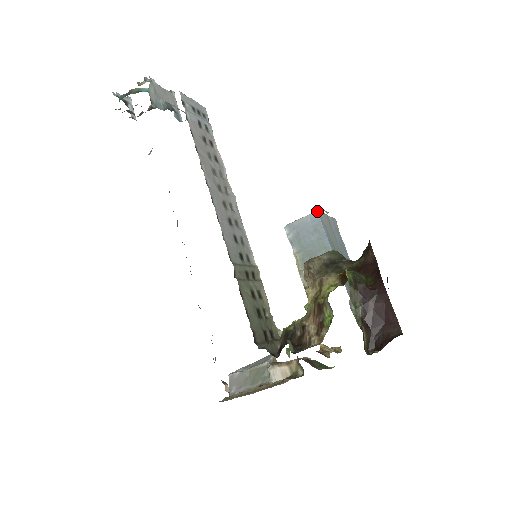
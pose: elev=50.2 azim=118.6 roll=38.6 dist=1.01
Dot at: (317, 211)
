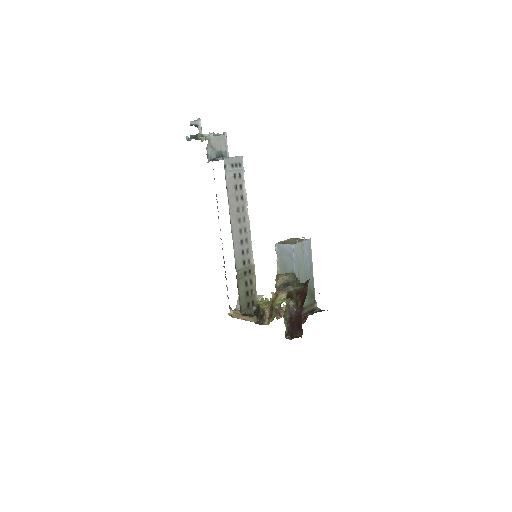
Dot at: (293, 245)
